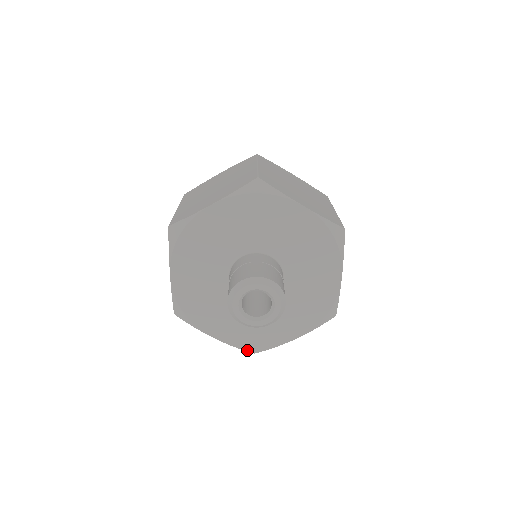
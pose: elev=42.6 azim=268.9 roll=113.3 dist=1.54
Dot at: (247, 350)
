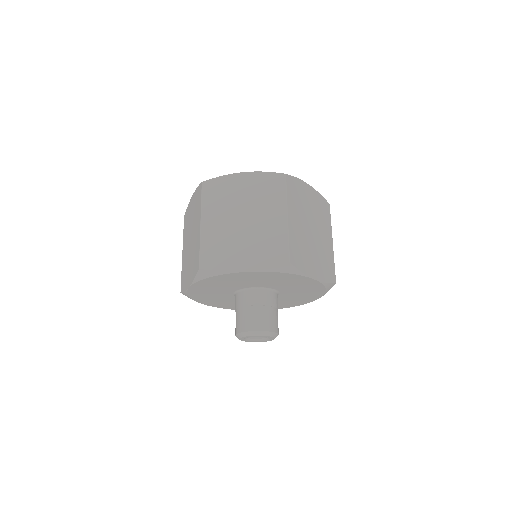
Dot at: occluded
